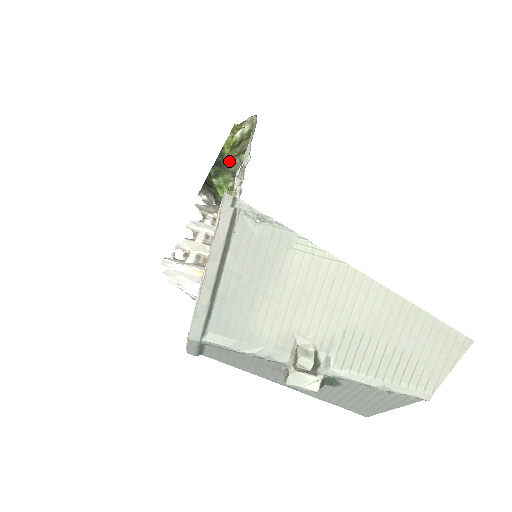
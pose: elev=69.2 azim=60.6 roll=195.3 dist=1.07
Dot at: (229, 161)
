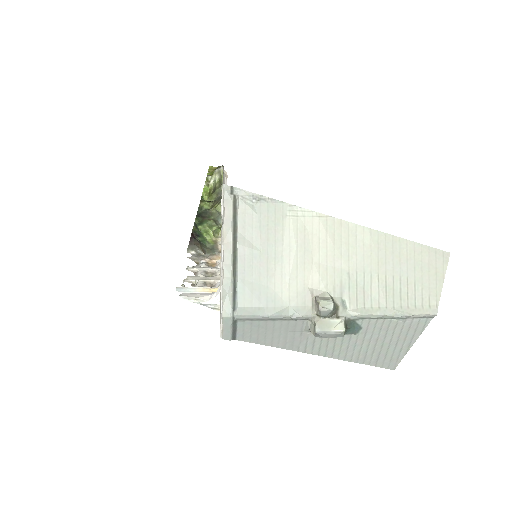
Dot at: (208, 212)
